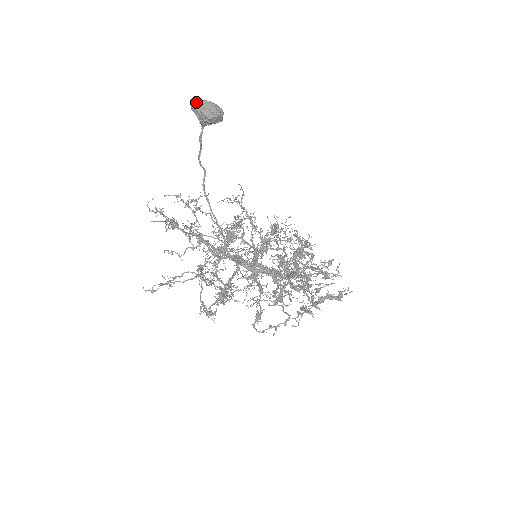
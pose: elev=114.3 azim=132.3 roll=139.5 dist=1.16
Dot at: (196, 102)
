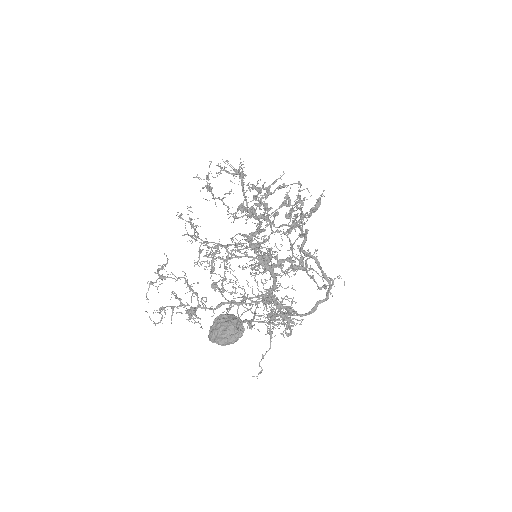
Dot at: (215, 340)
